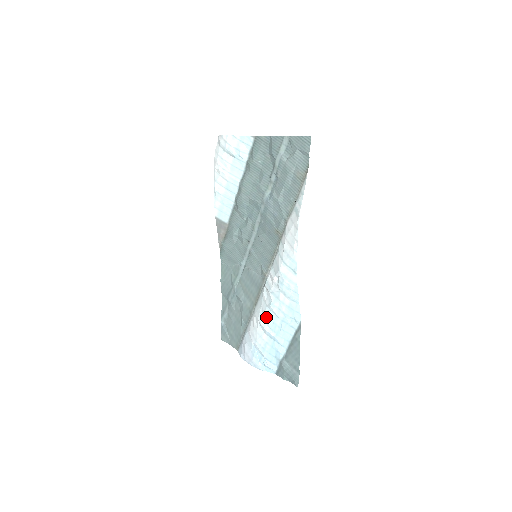
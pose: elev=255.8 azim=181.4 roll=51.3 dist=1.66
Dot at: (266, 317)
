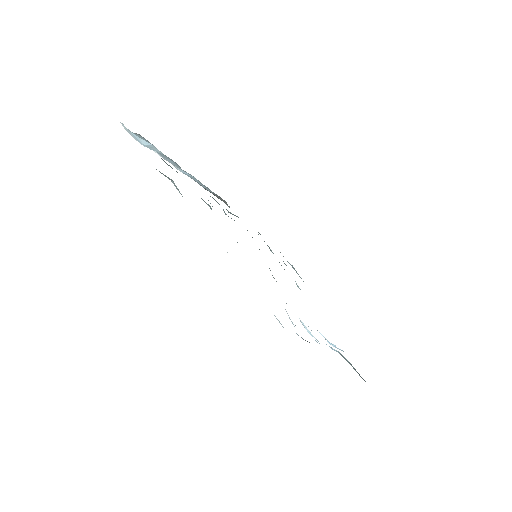
Dot at: occluded
